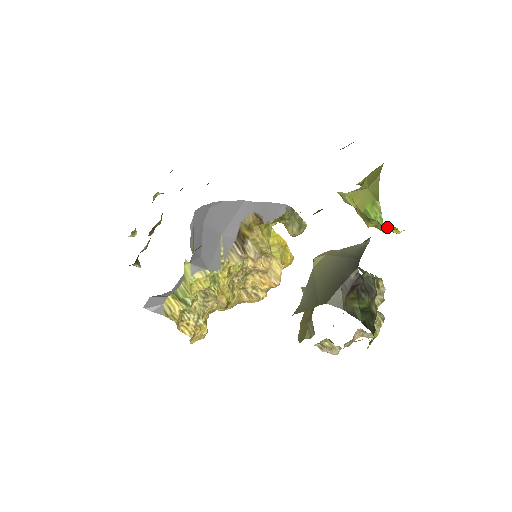
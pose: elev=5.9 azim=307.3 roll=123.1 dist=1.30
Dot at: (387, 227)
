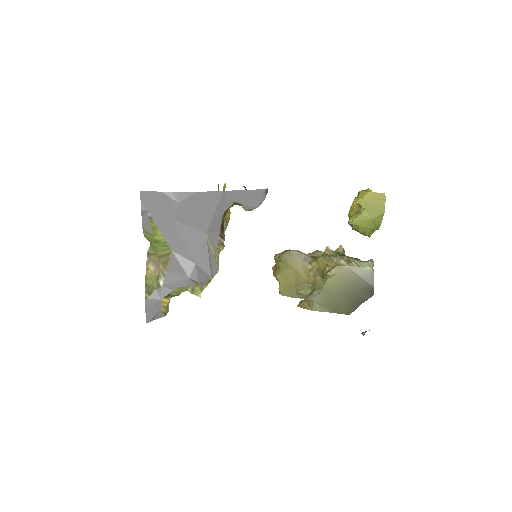
Dot at: occluded
